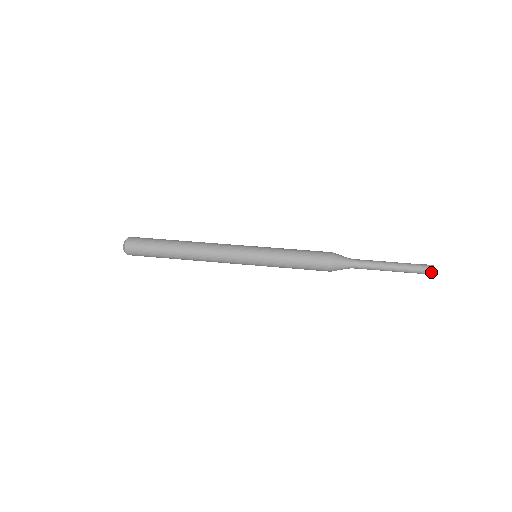
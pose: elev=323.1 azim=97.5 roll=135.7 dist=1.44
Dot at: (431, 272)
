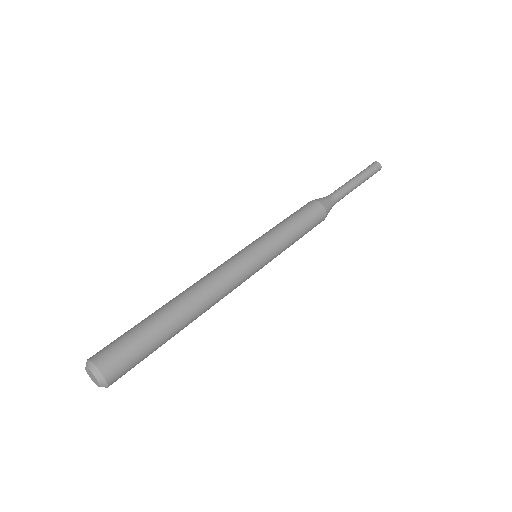
Dot at: (379, 170)
